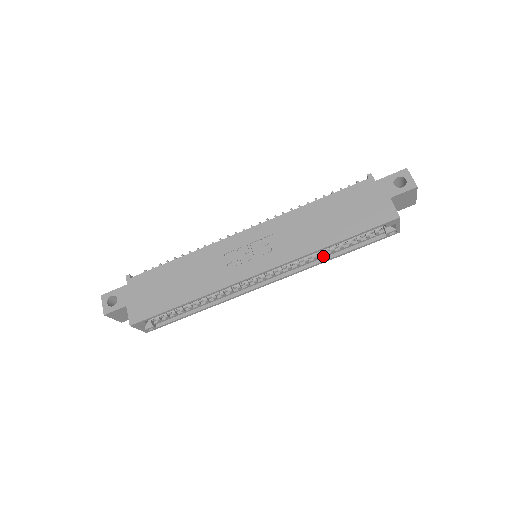
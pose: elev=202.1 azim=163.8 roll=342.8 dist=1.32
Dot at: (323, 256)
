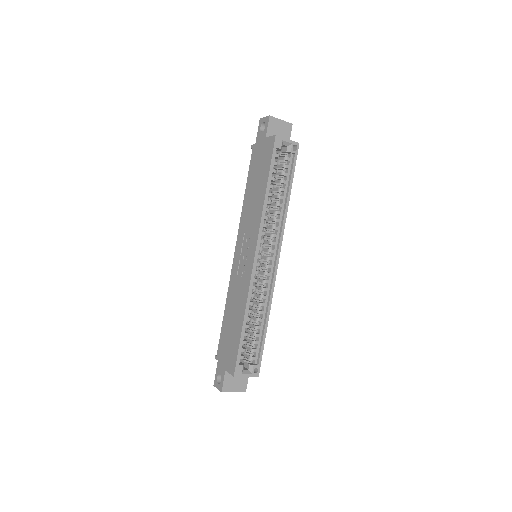
Dot at: (282, 207)
